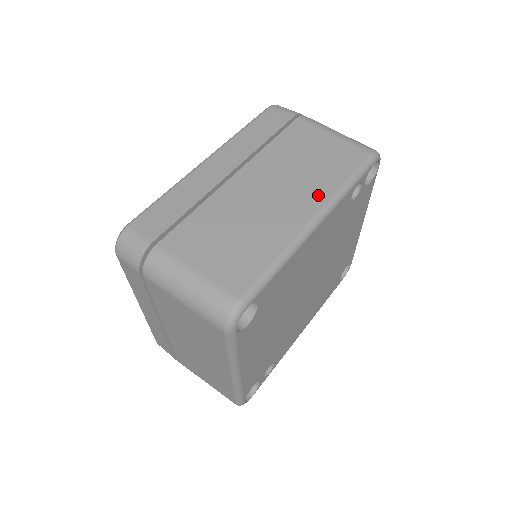
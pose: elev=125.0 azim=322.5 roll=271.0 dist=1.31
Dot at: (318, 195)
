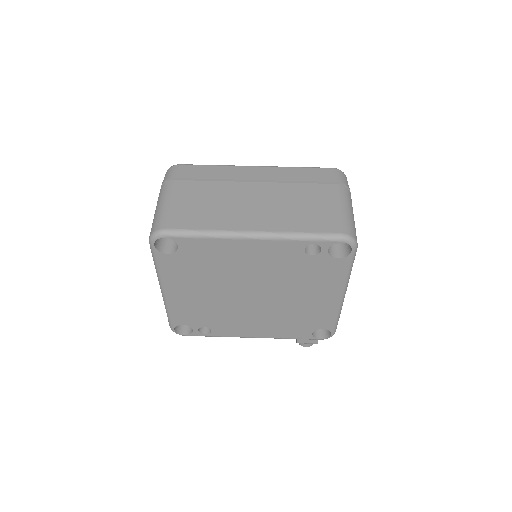
Dot at: (275, 225)
